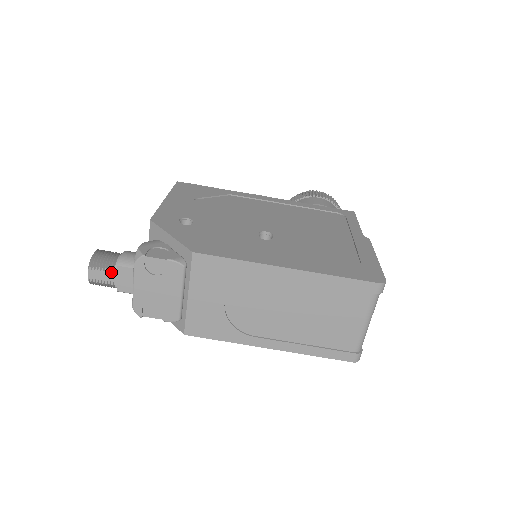
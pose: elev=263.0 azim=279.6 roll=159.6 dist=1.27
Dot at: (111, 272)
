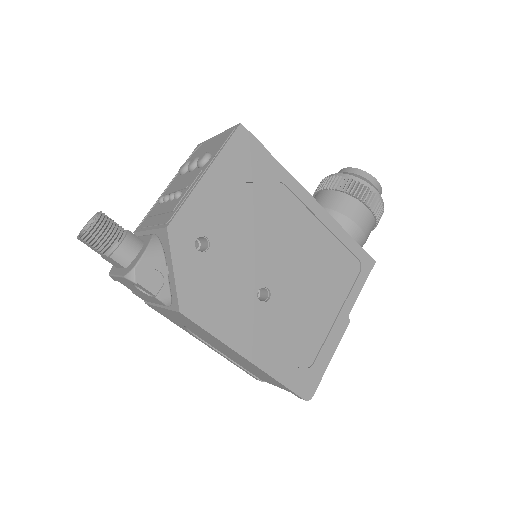
Dot at: (101, 253)
